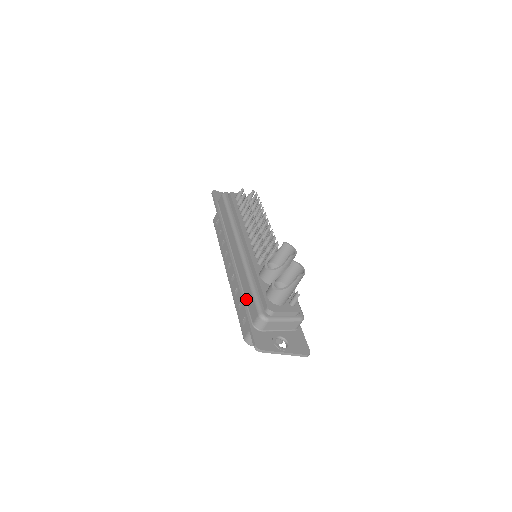
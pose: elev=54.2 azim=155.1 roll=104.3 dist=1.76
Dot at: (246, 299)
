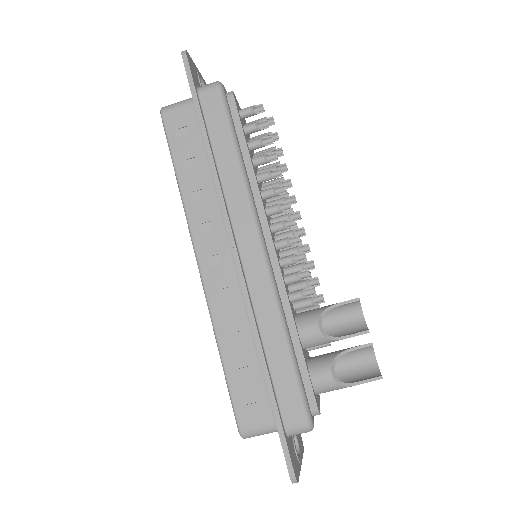
Dot at: (272, 371)
